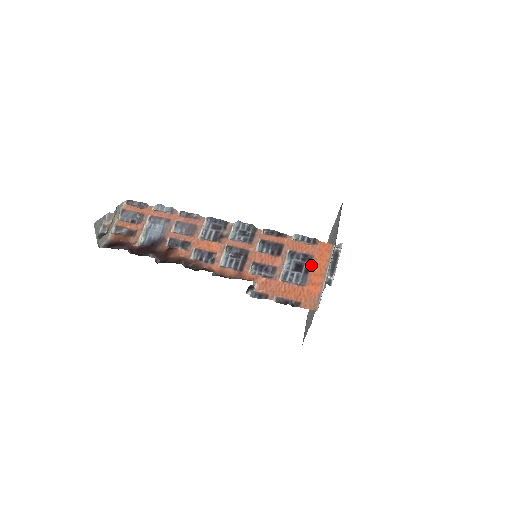
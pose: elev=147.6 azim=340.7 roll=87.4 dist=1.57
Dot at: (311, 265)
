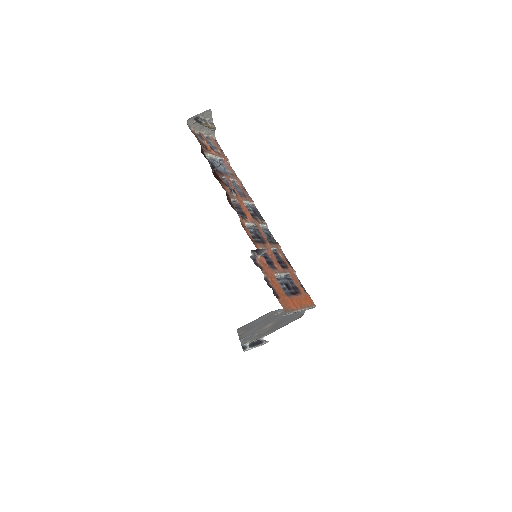
Dot at: (297, 295)
